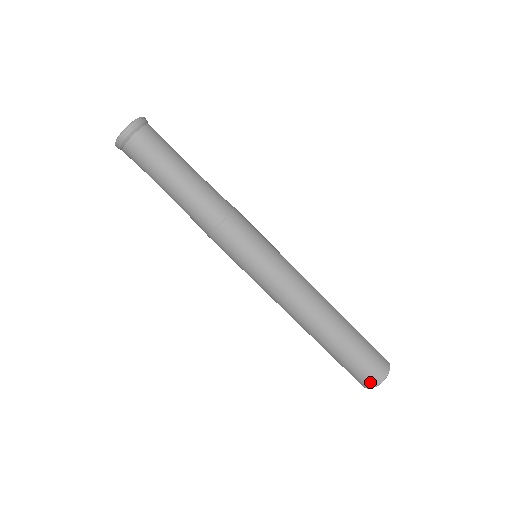
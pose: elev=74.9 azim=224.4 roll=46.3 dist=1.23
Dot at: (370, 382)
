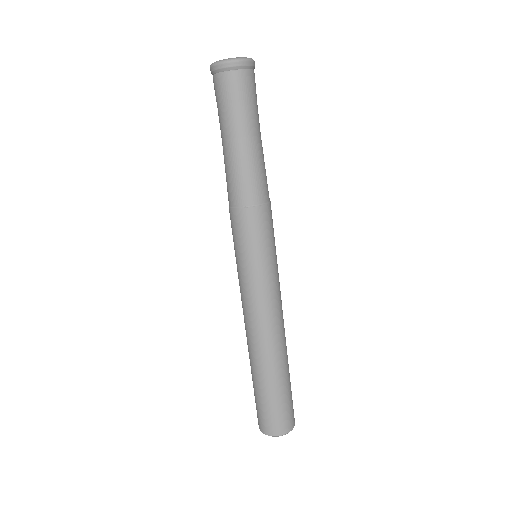
Dot at: (271, 430)
